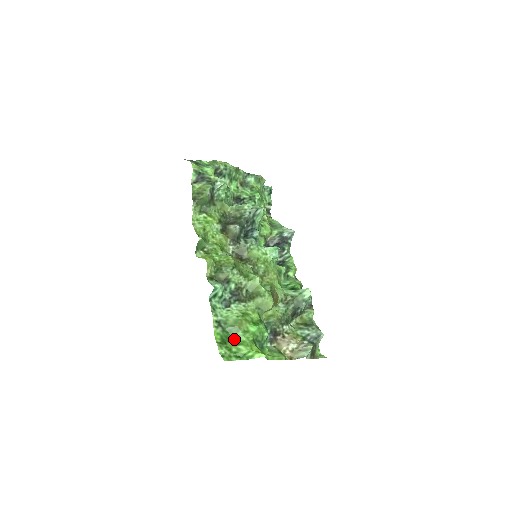
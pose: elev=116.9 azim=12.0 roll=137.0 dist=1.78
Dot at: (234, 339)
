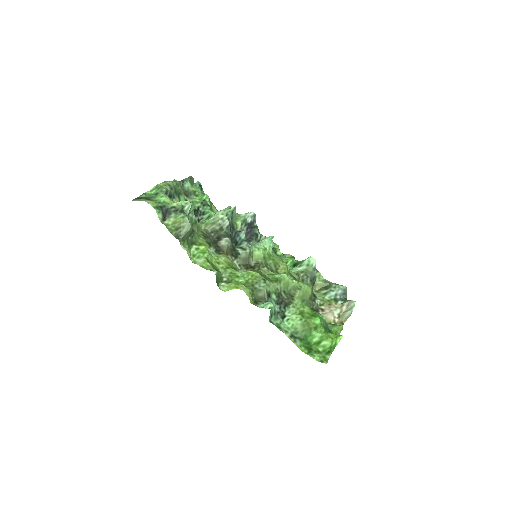
Dot at: (313, 341)
